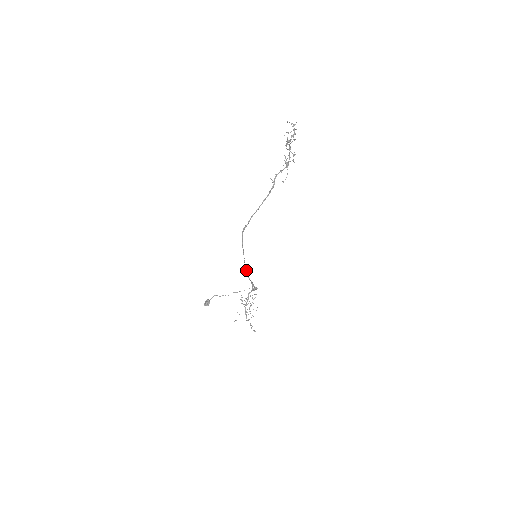
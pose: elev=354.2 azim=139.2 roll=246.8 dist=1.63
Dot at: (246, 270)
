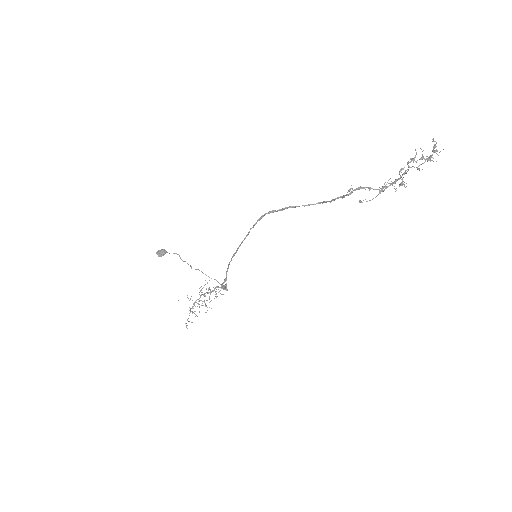
Dot at: occluded
